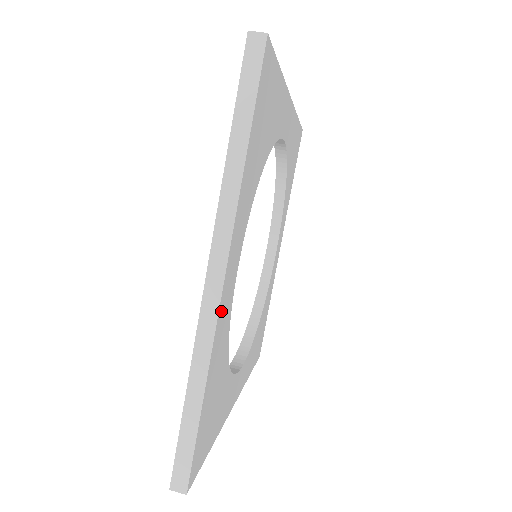
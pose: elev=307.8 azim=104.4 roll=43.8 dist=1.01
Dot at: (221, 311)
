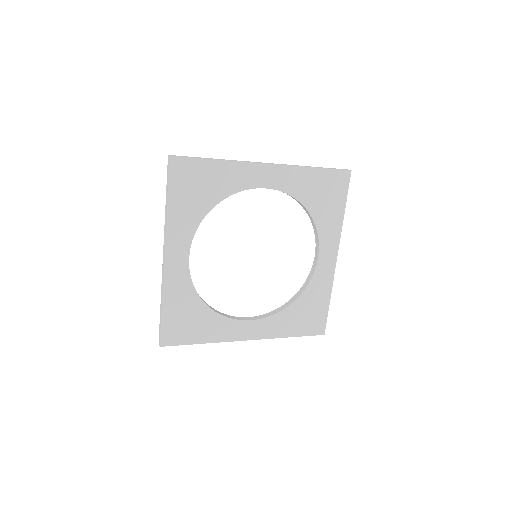
Dot at: (169, 272)
